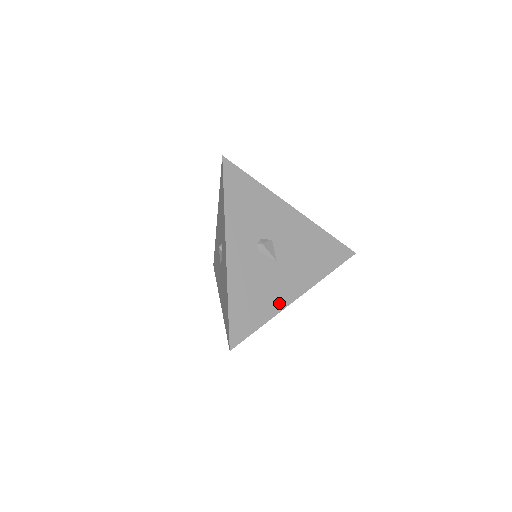
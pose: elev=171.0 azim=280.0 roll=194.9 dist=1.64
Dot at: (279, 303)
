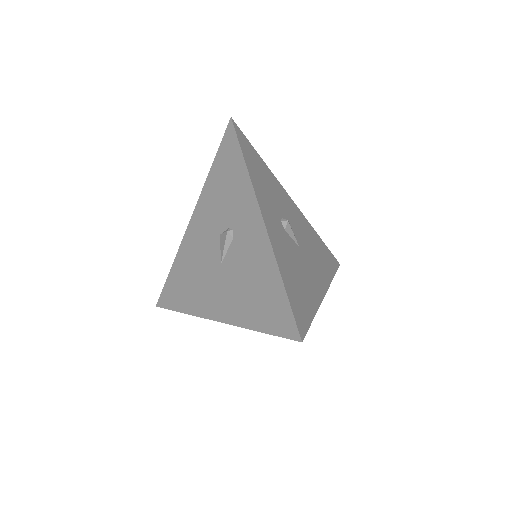
Dot at: (316, 295)
